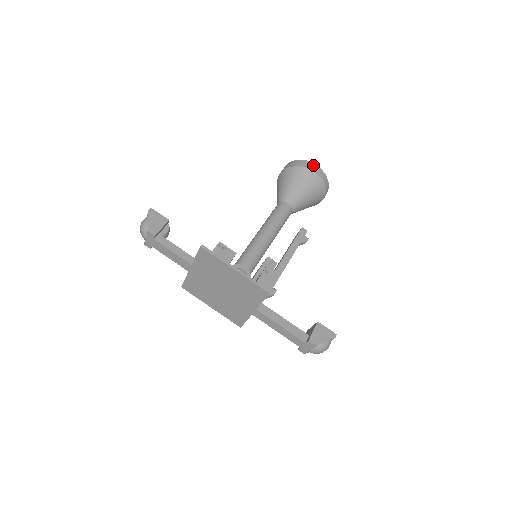
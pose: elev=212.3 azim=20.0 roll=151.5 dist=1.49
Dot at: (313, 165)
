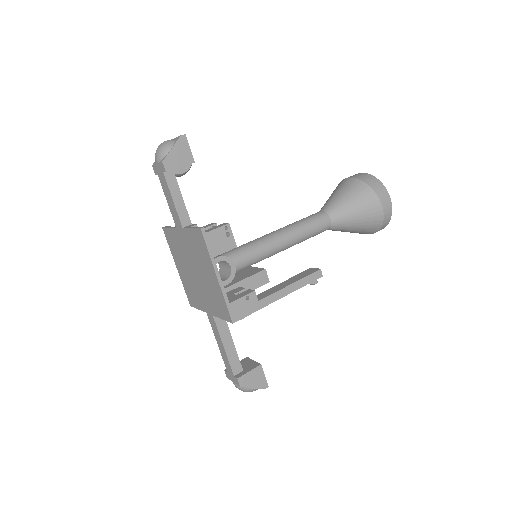
Dot at: (388, 199)
